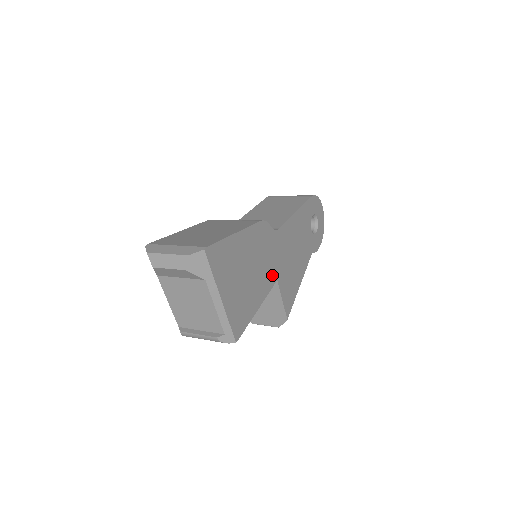
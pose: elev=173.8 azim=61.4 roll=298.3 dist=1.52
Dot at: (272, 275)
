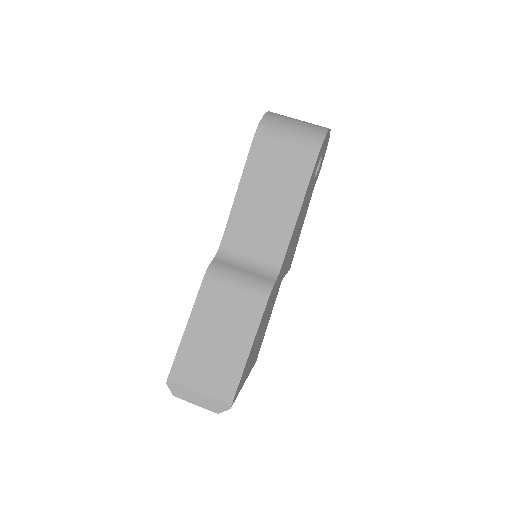
Dot at: (278, 289)
